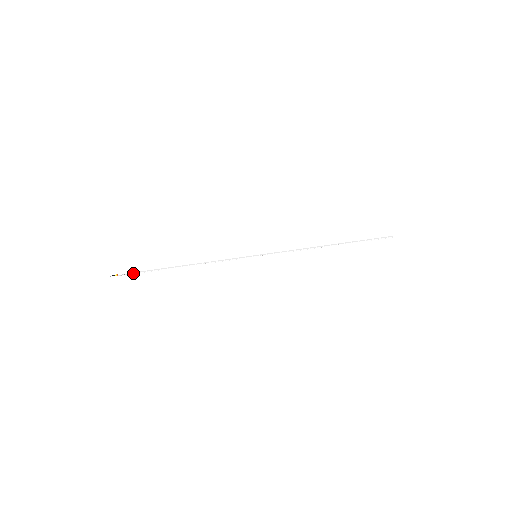
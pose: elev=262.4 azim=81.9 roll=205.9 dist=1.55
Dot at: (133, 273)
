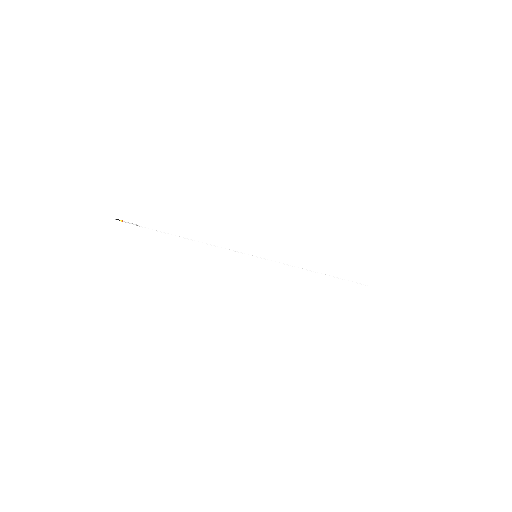
Dot at: (139, 225)
